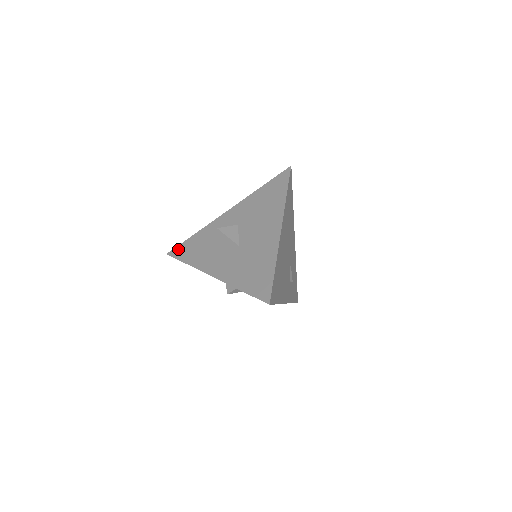
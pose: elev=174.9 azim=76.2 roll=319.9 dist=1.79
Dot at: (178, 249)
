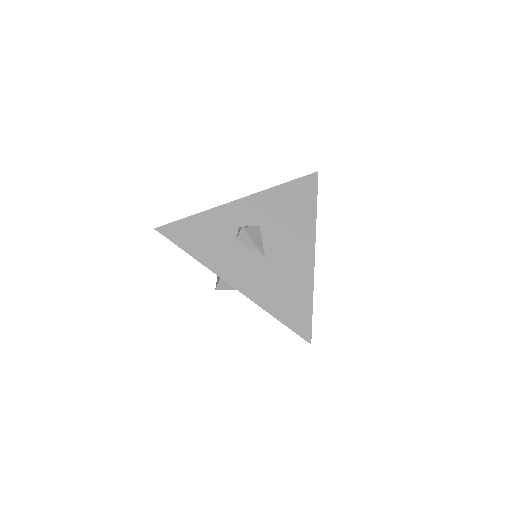
Dot at: (174, 228)
